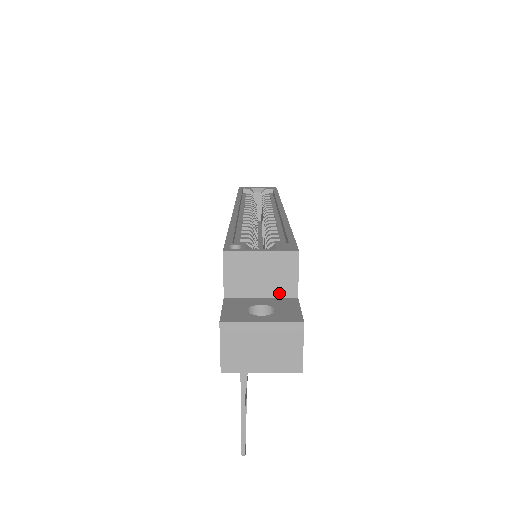
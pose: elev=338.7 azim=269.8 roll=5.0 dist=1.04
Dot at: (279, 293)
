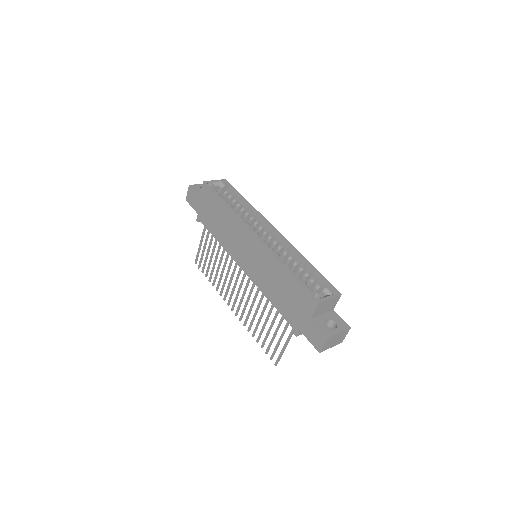
Dot at: (329, 310)
